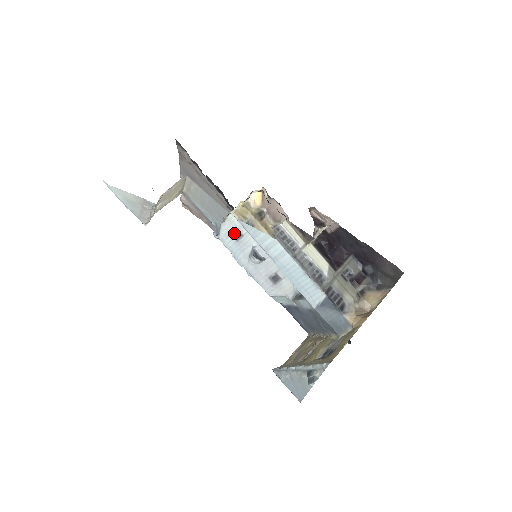
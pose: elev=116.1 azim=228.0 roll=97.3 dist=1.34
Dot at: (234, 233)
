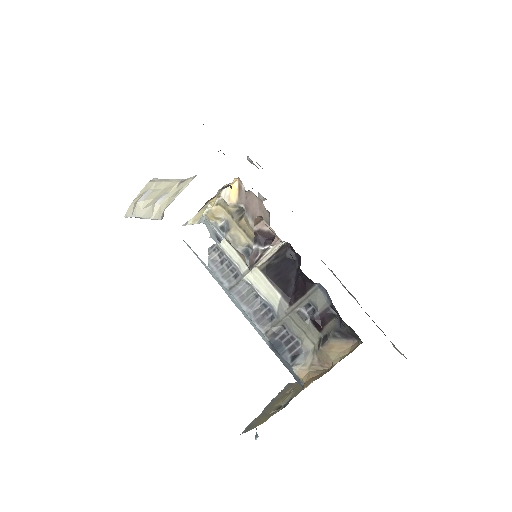
Dot at: (216, 236)
